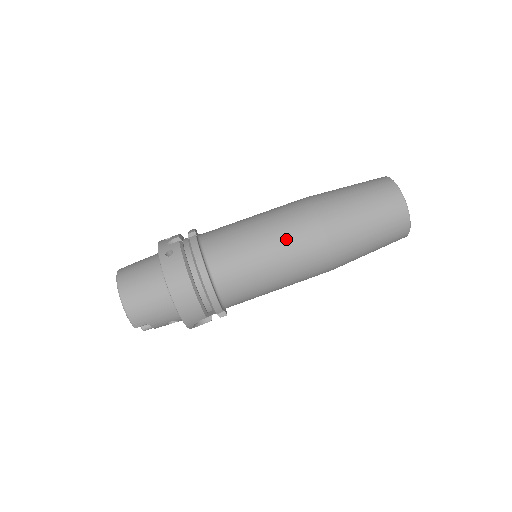
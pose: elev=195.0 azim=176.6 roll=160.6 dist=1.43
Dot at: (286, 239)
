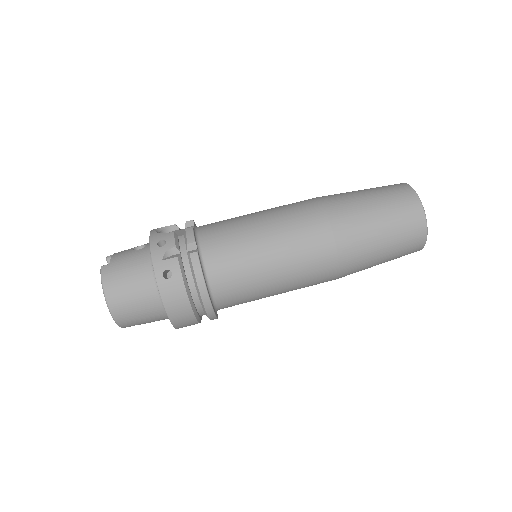
Dot at: (297, 267)
